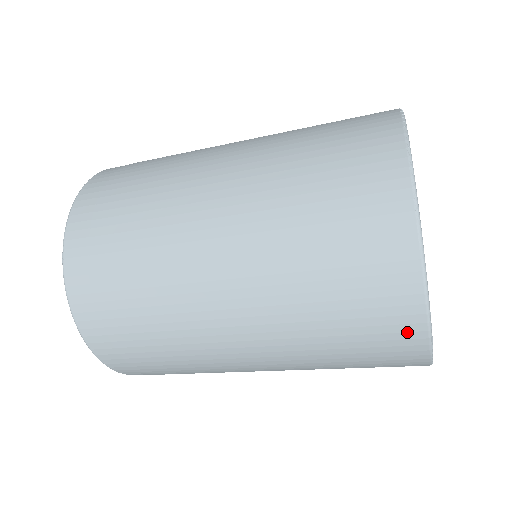
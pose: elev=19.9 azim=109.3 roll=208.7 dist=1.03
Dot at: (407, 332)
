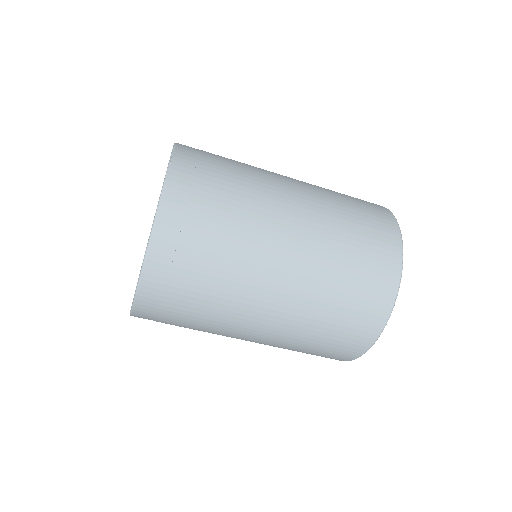
Dot at: (350, 354)
